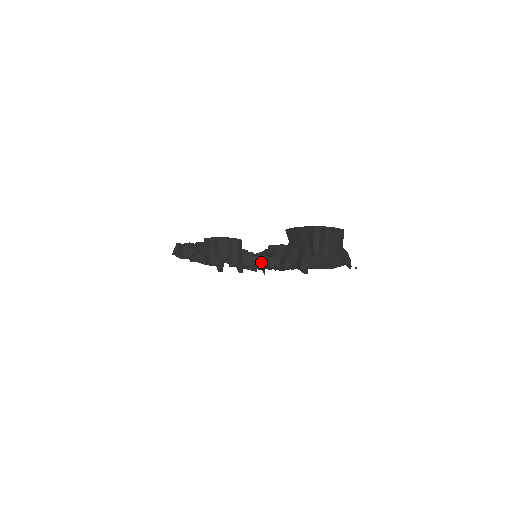
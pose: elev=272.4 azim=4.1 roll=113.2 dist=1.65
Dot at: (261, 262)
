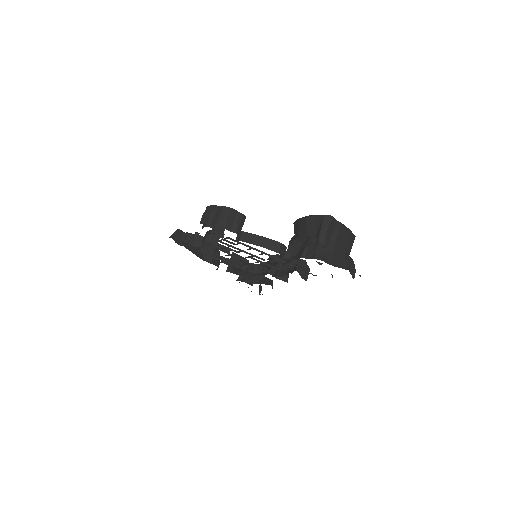
Dot at: (260, 242)
